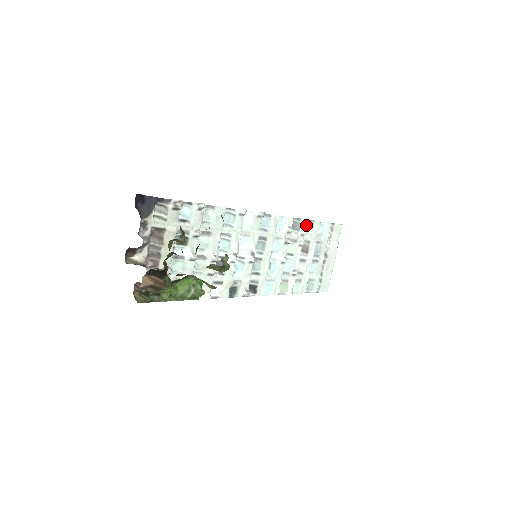
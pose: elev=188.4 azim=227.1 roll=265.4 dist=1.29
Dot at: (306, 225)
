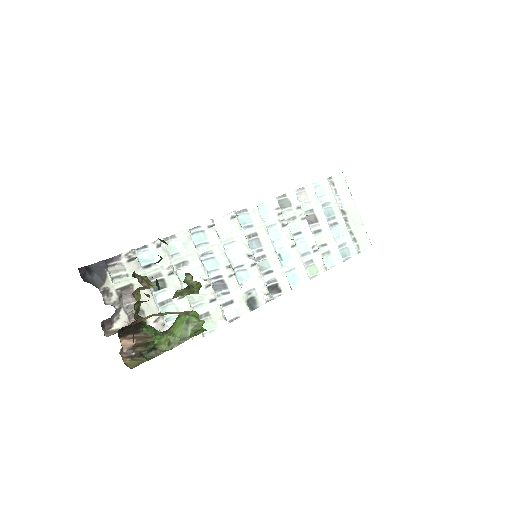
Dot at: (296, 196)
